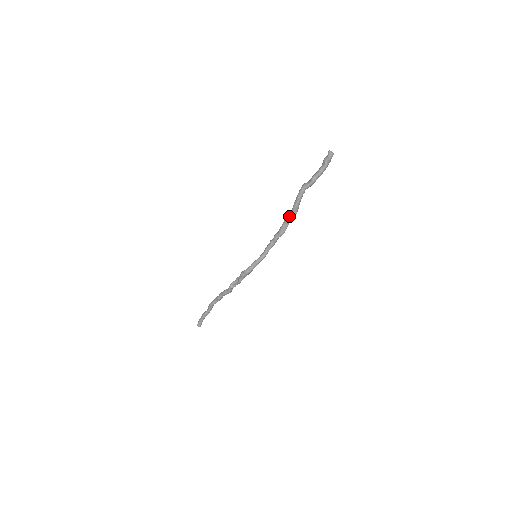
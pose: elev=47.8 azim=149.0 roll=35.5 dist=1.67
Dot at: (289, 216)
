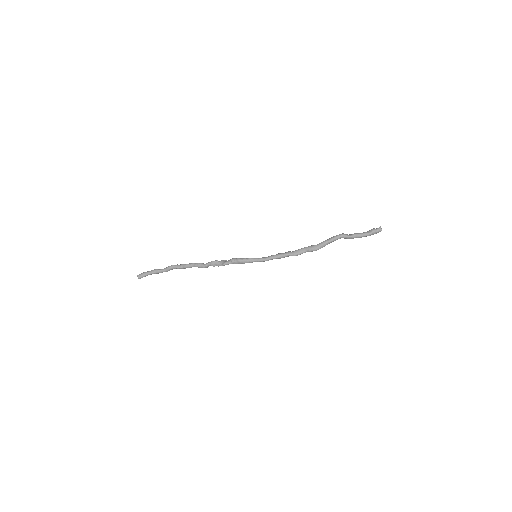
Dot at: (313, 246)
